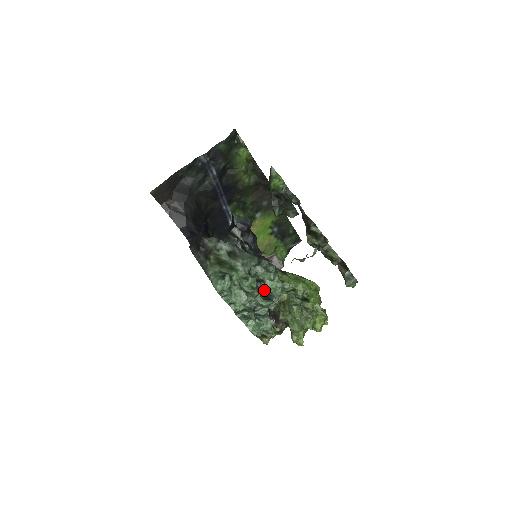
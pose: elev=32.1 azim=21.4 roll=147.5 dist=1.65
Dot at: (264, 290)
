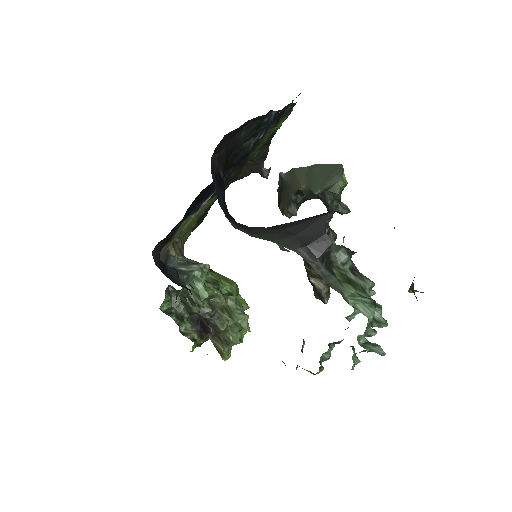
Dot at: occluded
